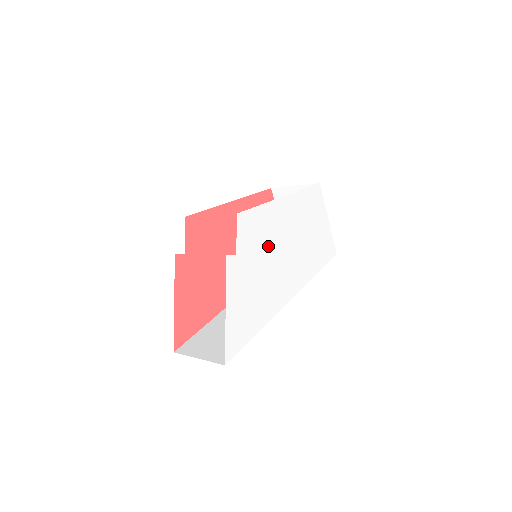
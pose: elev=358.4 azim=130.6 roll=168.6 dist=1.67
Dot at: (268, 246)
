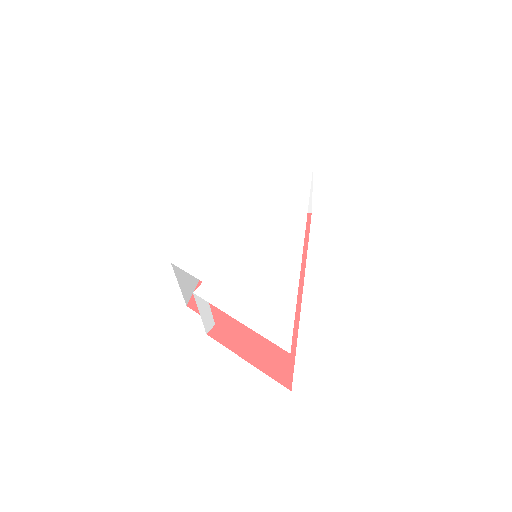
Dot at: (229, 243)
